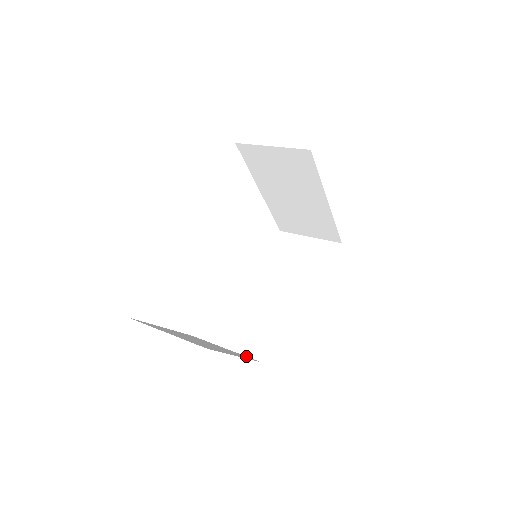
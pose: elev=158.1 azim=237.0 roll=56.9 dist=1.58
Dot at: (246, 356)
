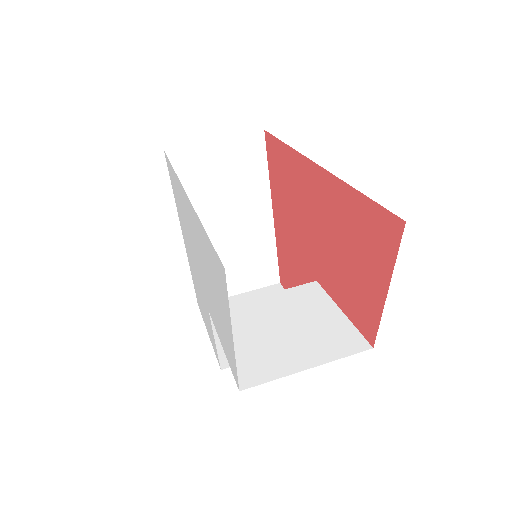
Dot at: occluded
